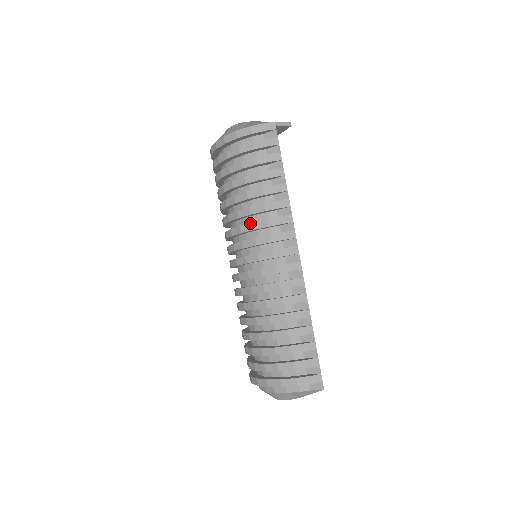
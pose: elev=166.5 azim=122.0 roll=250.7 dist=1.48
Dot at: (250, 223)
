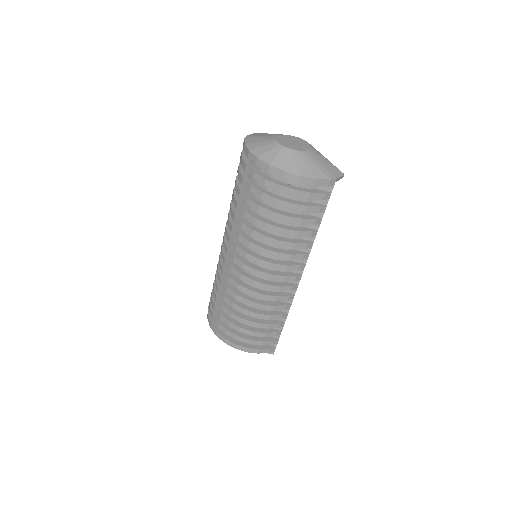
Dot at: (274, 252)
